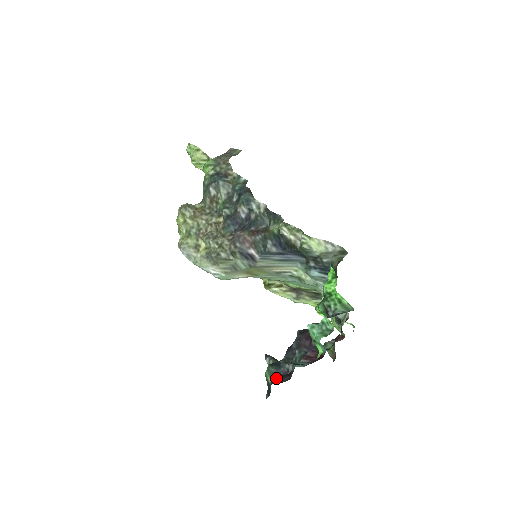
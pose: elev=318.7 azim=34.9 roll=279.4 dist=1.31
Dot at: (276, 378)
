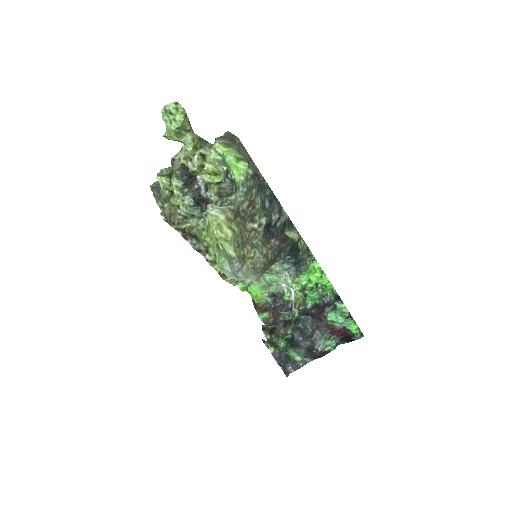
Dot at: (309, 355)
